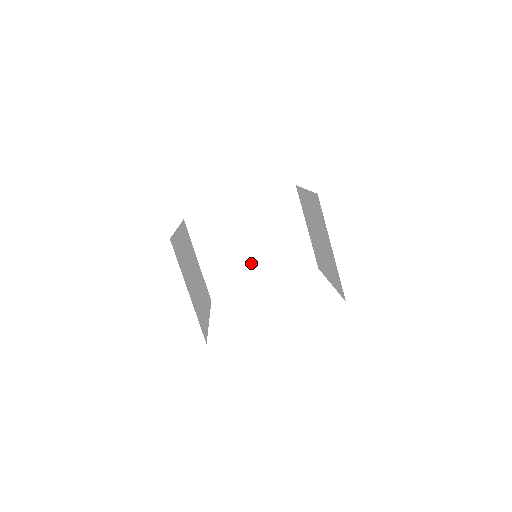
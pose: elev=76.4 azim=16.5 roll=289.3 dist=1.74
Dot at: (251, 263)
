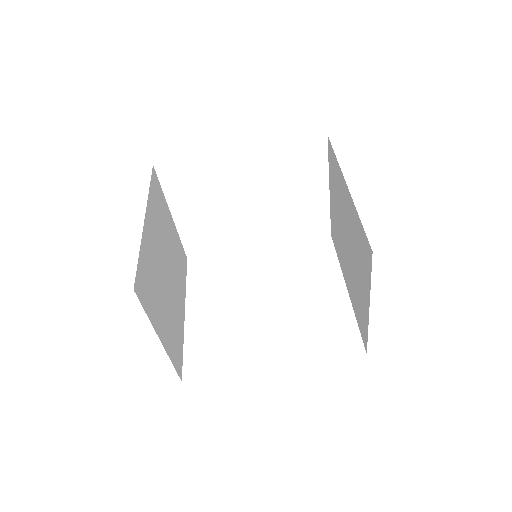
Dot at: (244, 223)
